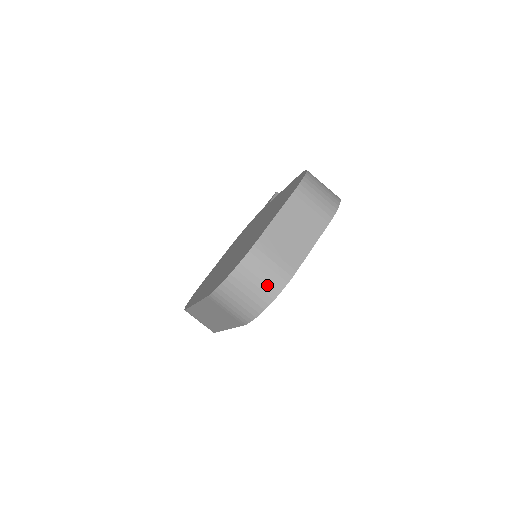
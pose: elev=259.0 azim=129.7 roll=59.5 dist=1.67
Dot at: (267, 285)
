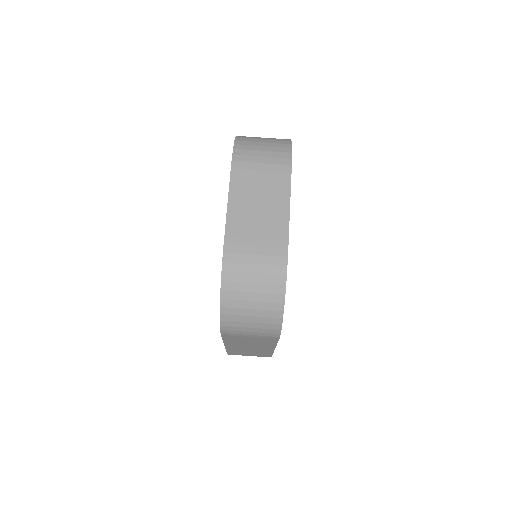
Dot at: (266, 284)
